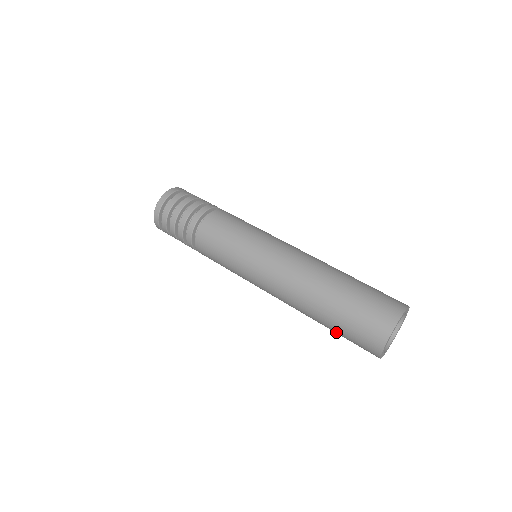
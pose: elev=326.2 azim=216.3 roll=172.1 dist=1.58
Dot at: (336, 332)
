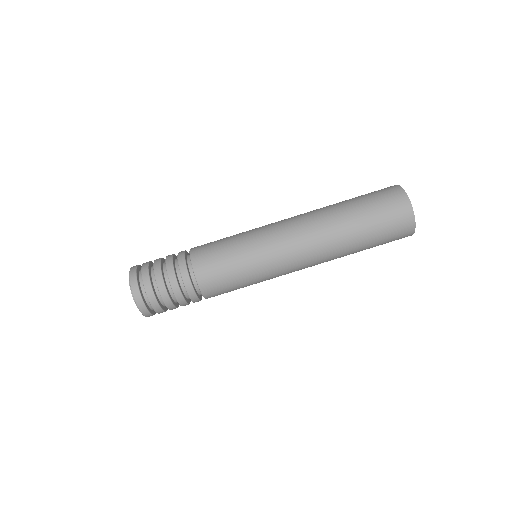
Dot at: occluded
